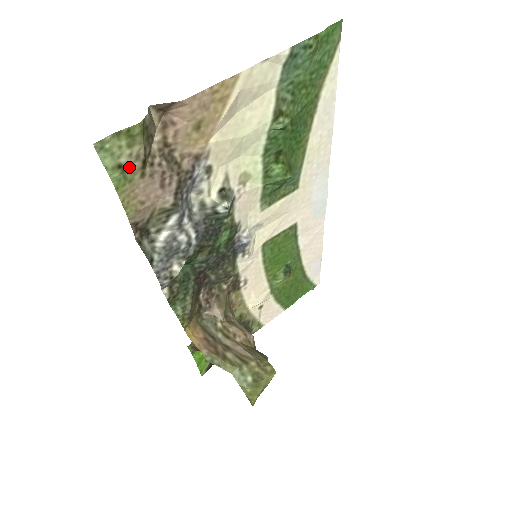
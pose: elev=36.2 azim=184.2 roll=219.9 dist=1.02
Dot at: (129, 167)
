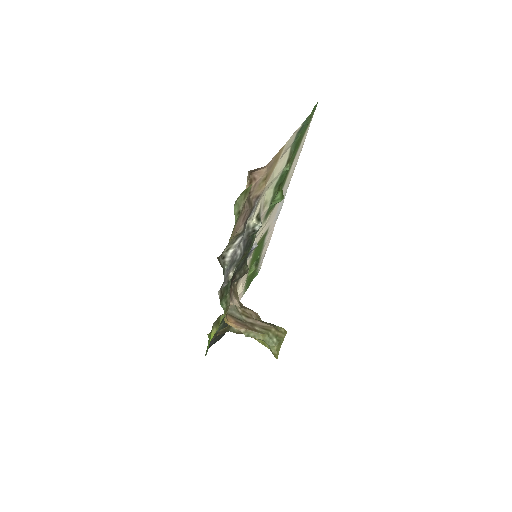
Dot at: (241, 211)
